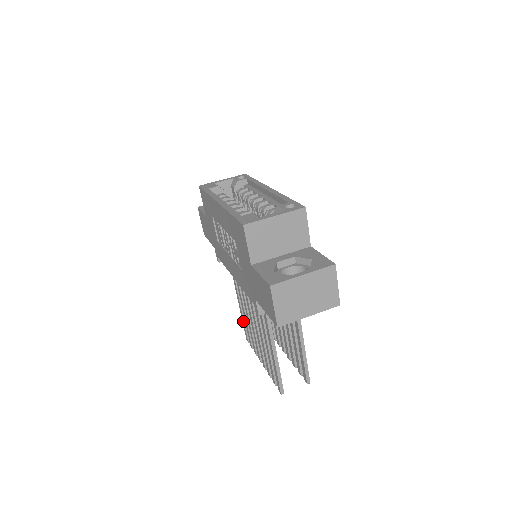
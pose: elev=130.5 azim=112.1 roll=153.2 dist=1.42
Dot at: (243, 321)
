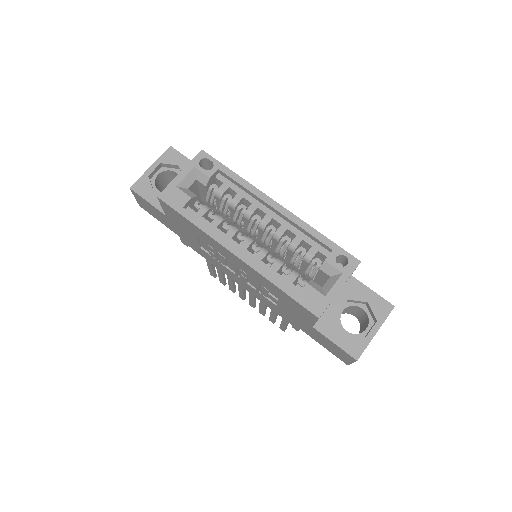
Dot at: (212, 270)
